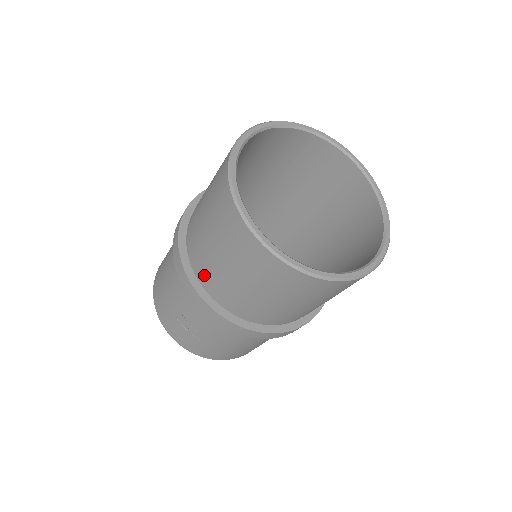
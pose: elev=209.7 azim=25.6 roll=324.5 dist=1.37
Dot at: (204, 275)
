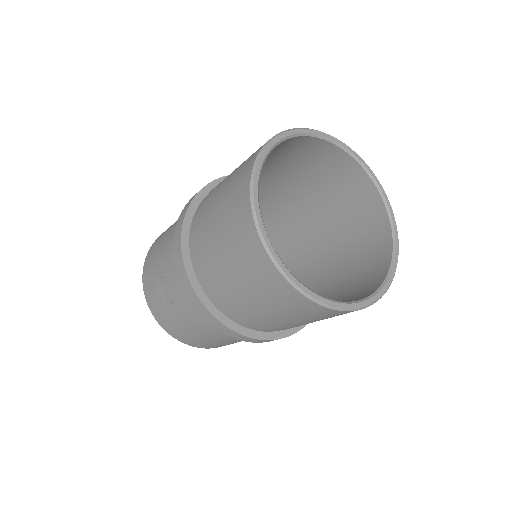
Dot at: (196, 242)
